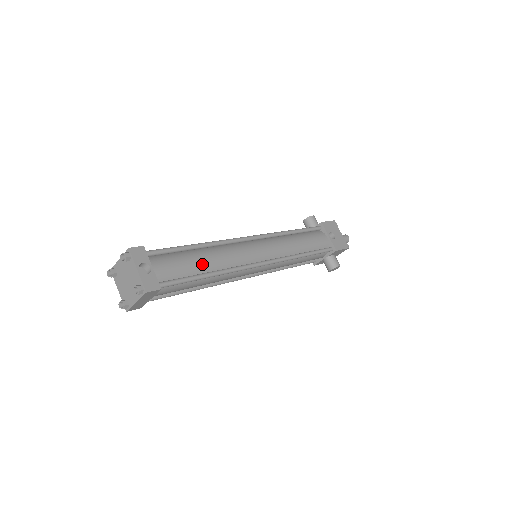
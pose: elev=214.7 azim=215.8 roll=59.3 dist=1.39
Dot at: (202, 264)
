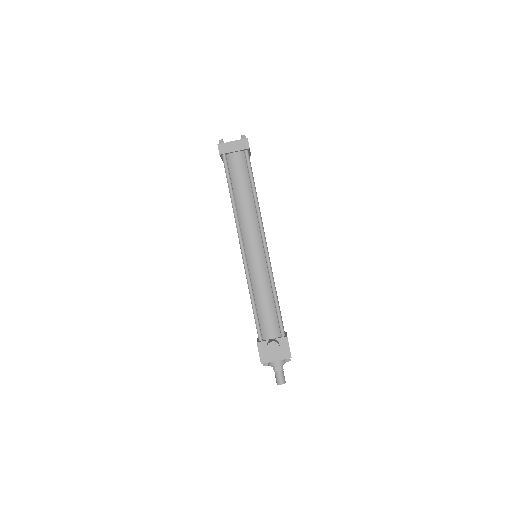
Dot at: occluded
